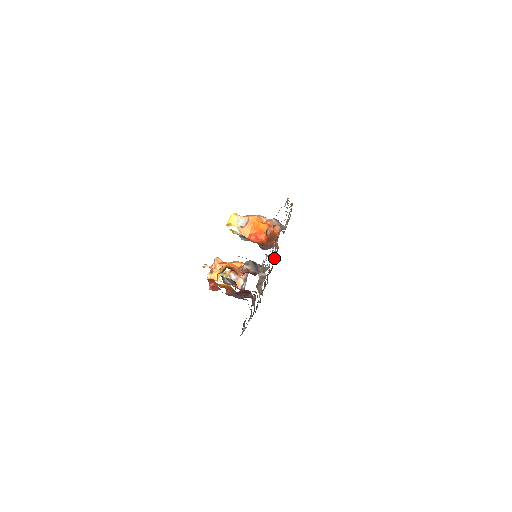
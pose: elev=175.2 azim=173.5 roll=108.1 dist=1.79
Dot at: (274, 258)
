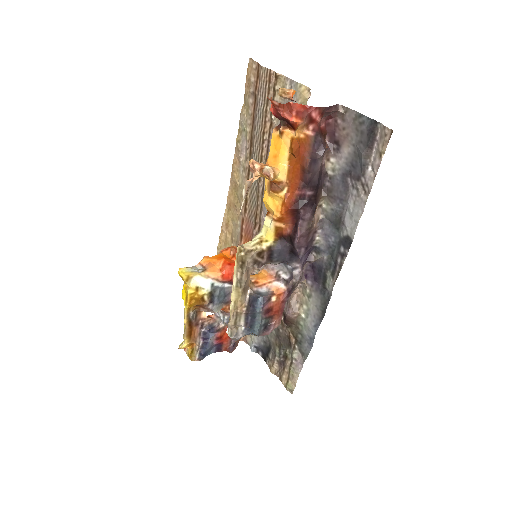
Dot at: (254, 338)
